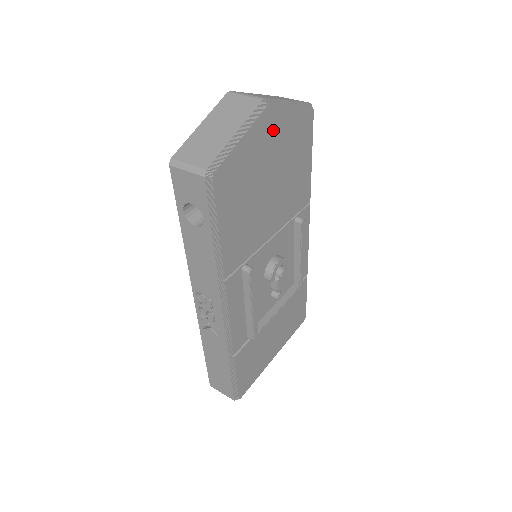
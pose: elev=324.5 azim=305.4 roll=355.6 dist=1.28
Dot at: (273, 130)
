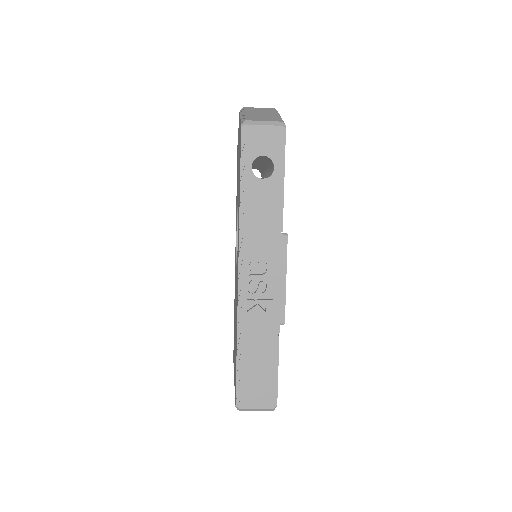
Dot at: occluded
